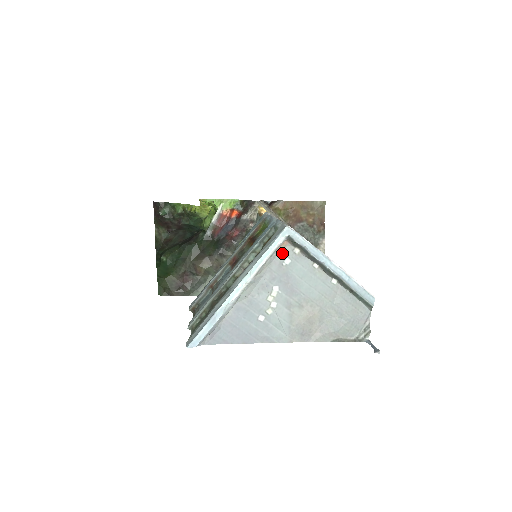
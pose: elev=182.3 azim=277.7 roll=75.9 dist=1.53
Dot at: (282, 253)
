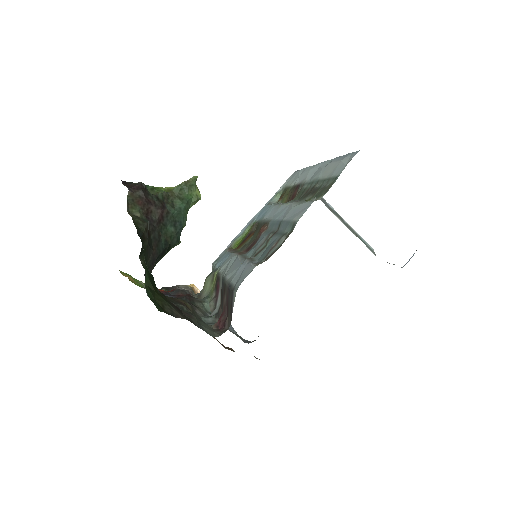
Dot at: occluded
